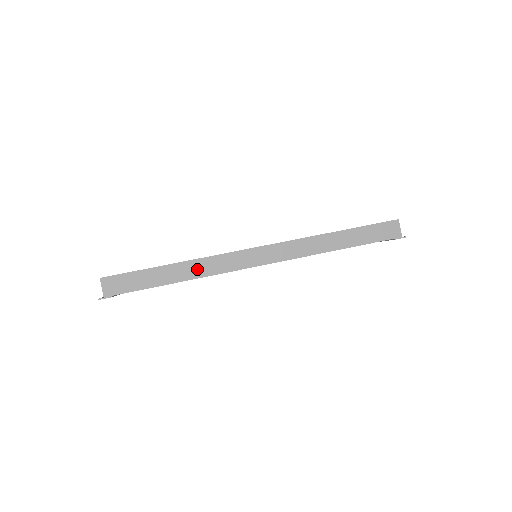
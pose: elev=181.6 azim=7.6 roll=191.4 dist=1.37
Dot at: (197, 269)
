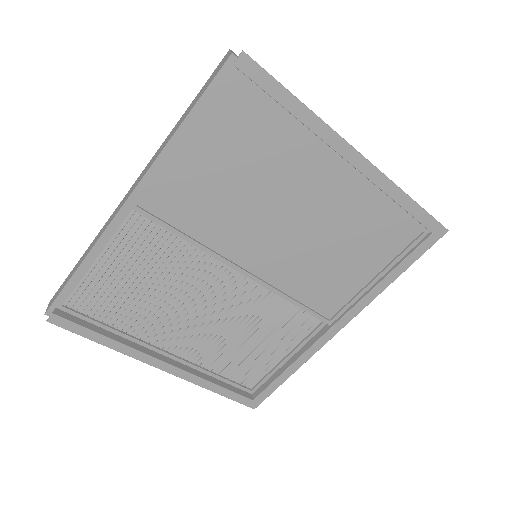
Dot at: (92, 245)
